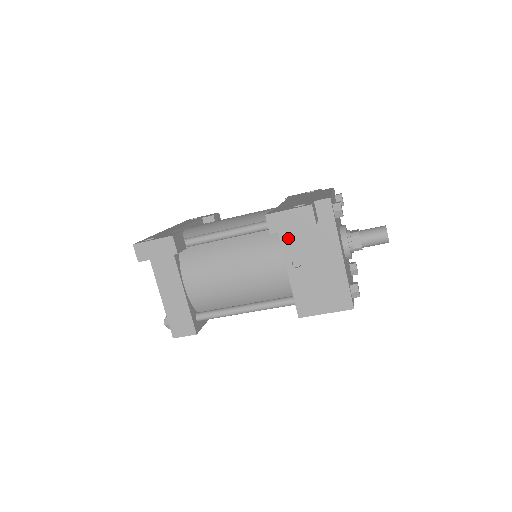
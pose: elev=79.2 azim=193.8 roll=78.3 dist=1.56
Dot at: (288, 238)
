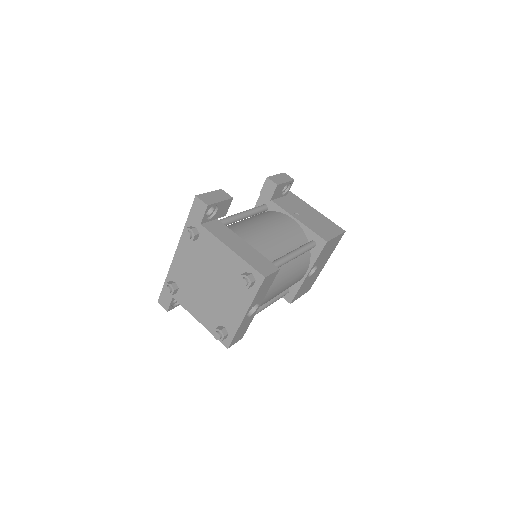
Dot at: (281, 204)
